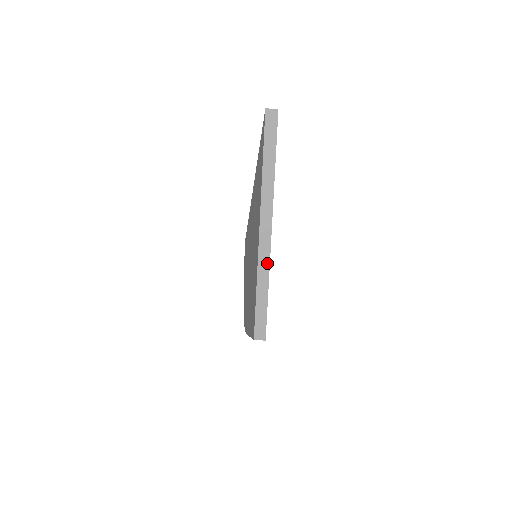
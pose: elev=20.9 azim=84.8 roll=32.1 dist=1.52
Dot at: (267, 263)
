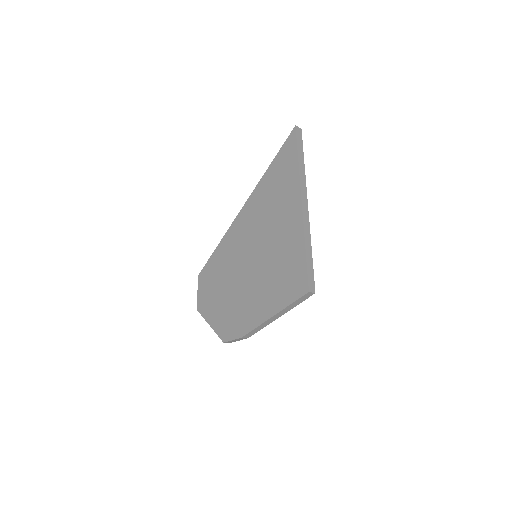
Dot at: (309, 229)
